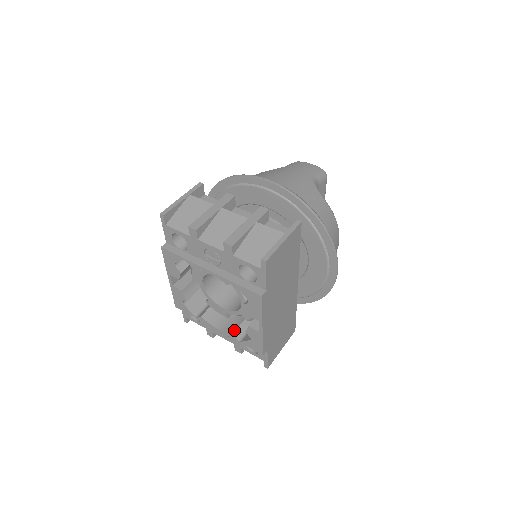
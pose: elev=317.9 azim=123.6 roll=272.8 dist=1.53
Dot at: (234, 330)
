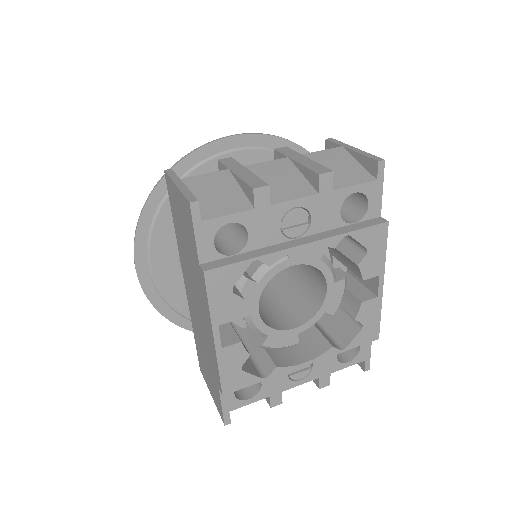
Dot at: (327, 343)
